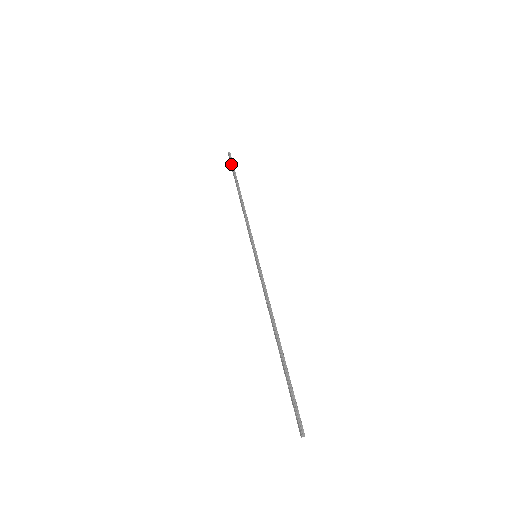
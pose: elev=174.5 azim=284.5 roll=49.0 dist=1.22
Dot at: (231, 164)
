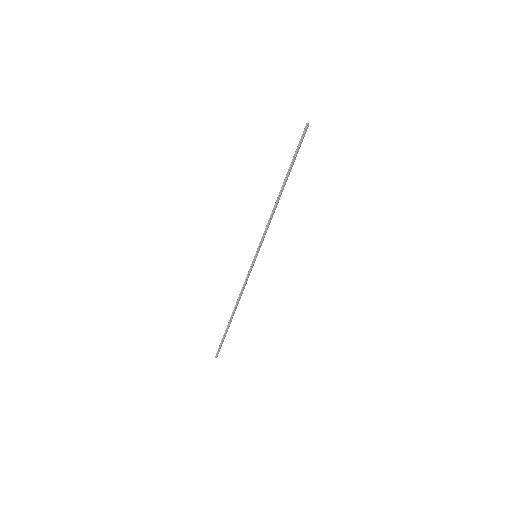
Dot at: occluded
